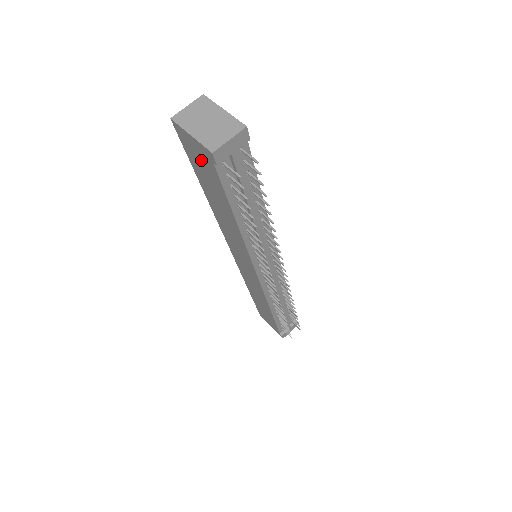
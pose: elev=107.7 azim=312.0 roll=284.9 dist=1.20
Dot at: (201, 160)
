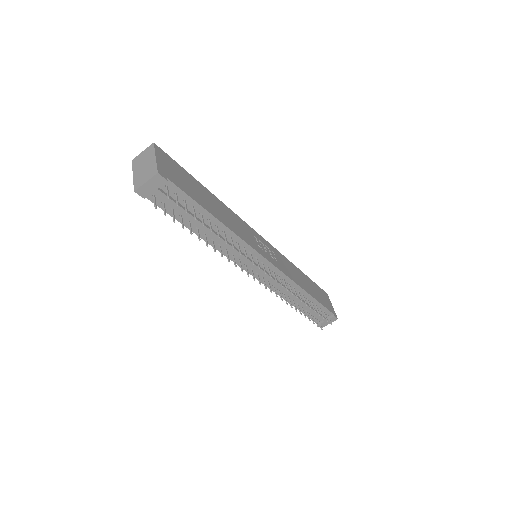
Dot at: occluded
